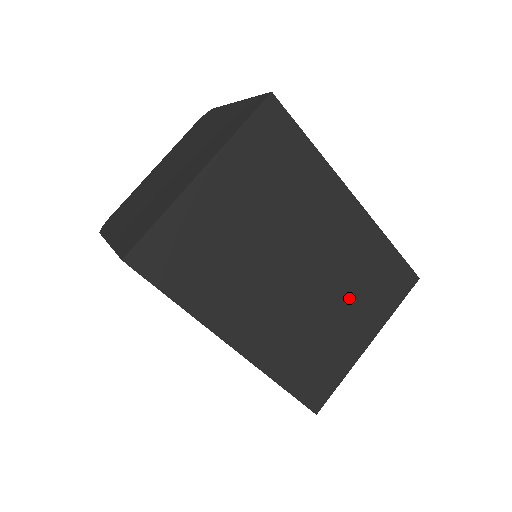
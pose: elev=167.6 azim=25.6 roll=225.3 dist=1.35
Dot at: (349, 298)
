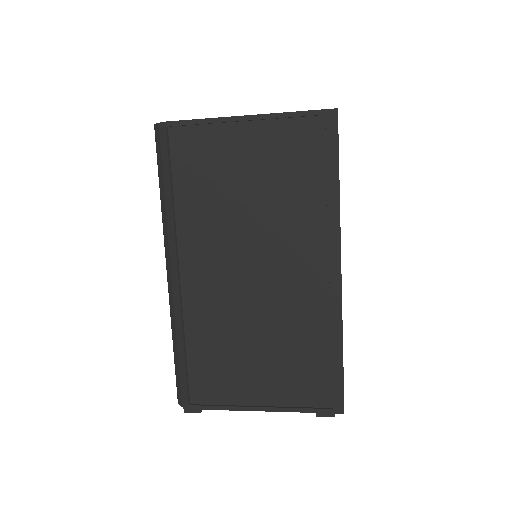
Dot at: occluded
